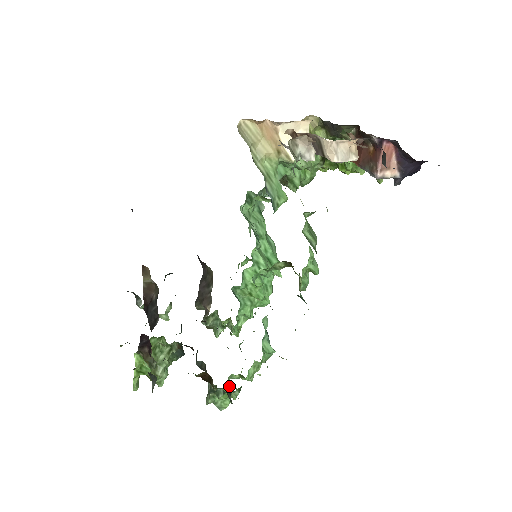
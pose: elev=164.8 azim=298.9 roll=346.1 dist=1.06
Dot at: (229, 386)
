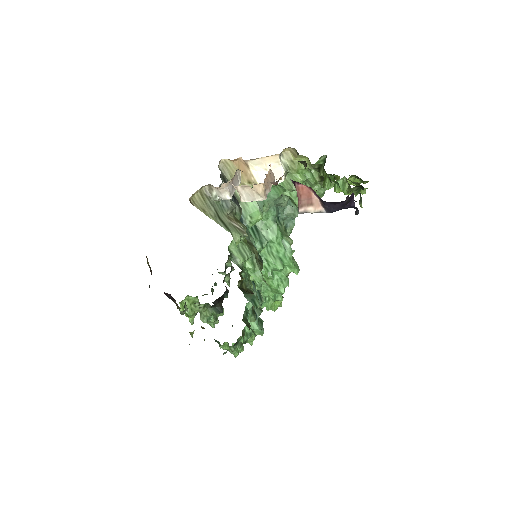
Dot at: occluded
